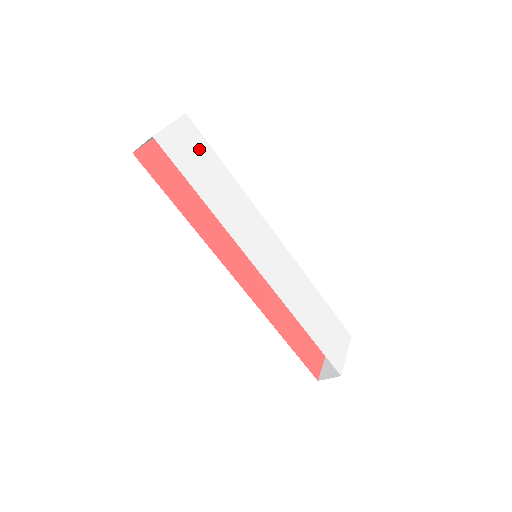
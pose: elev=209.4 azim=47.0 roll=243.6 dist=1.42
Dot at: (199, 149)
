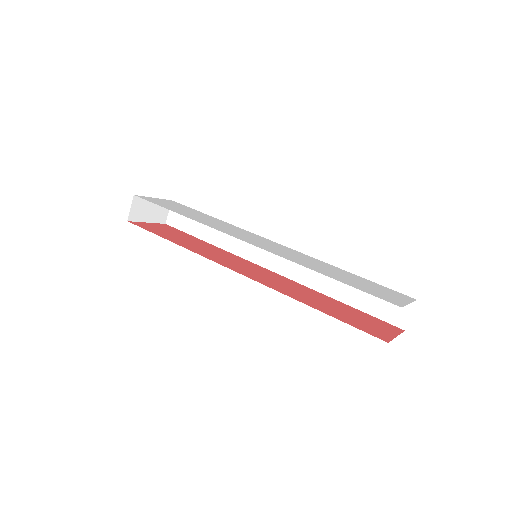
Dot at: (182, 207)
